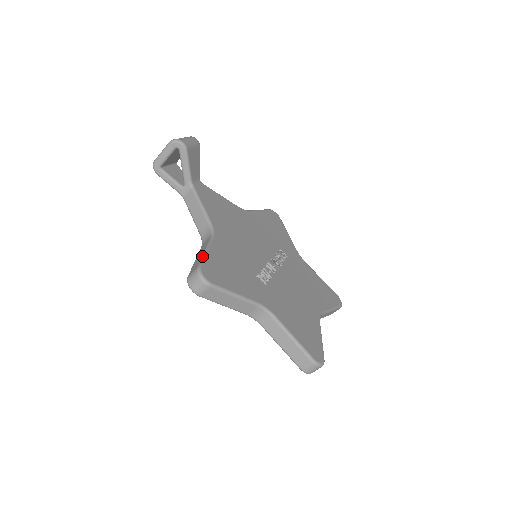
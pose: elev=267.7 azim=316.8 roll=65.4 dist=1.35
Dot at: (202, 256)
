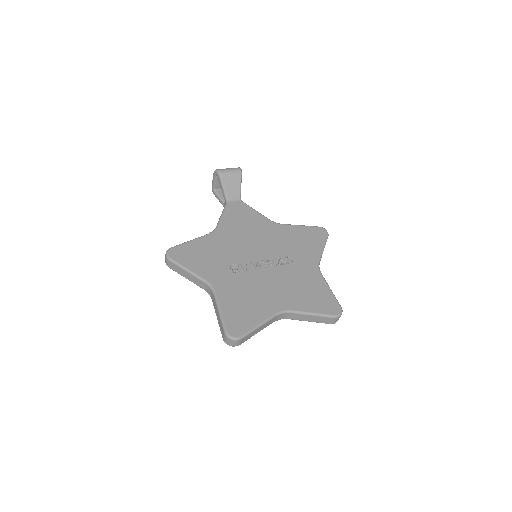
Dot at: (183, 243)
